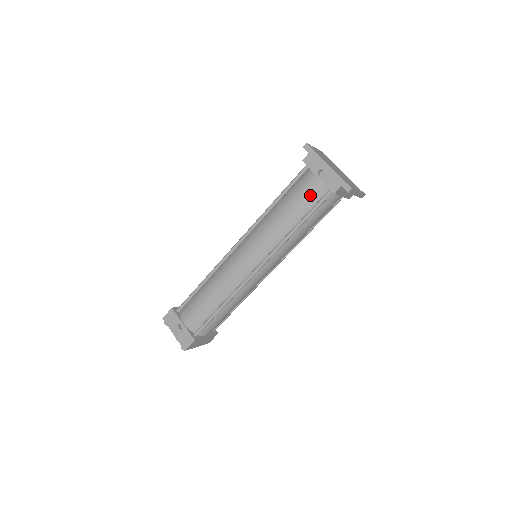
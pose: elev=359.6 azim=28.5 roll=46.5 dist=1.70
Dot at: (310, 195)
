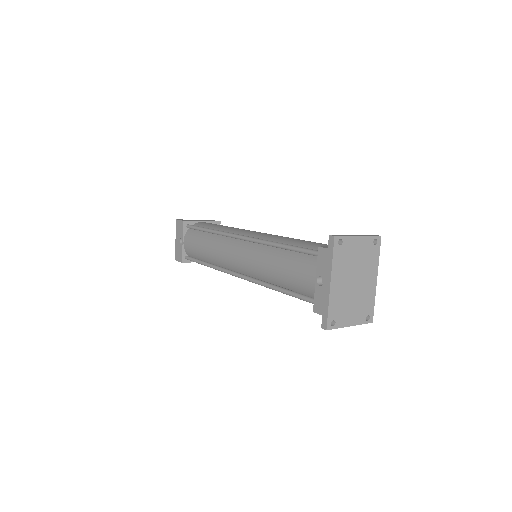
Dot at: (301, 283)
